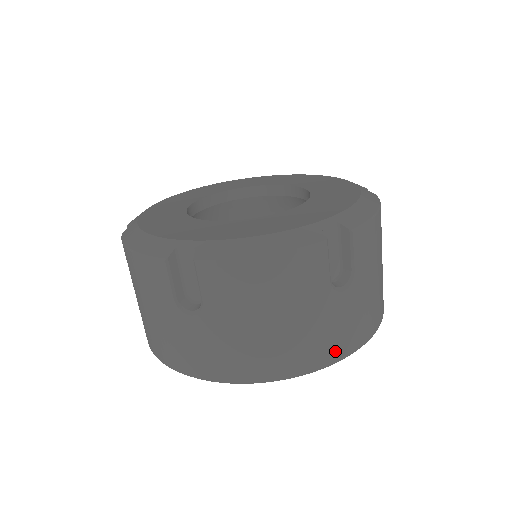
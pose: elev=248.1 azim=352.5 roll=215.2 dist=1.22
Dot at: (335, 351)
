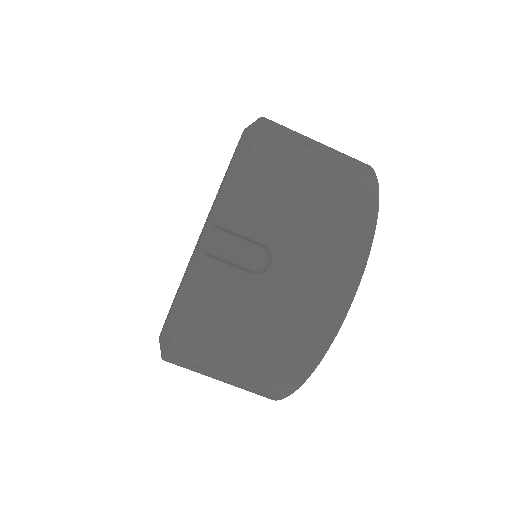
Dot at: (331, 310)
